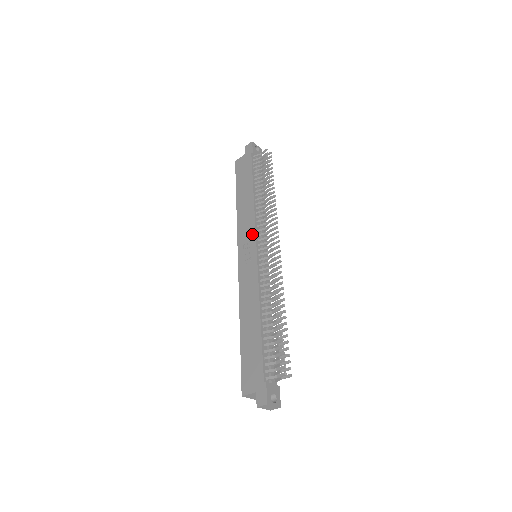
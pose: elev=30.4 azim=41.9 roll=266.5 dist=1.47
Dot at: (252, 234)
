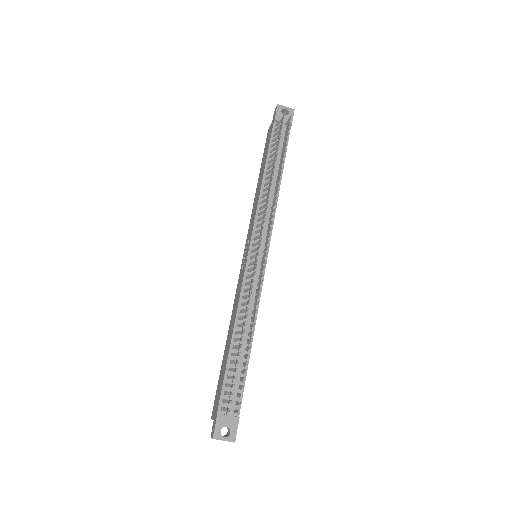
Dot at: (251, 230)
